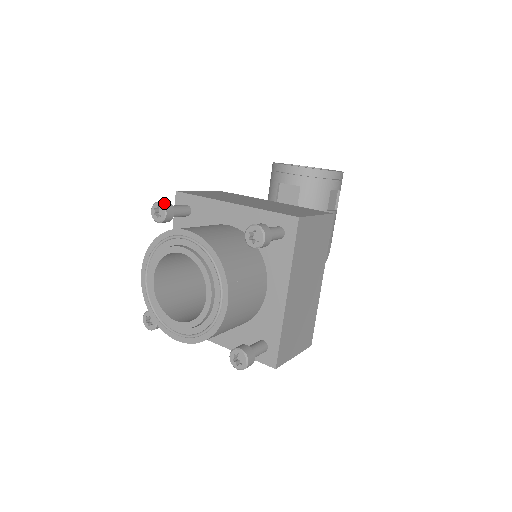
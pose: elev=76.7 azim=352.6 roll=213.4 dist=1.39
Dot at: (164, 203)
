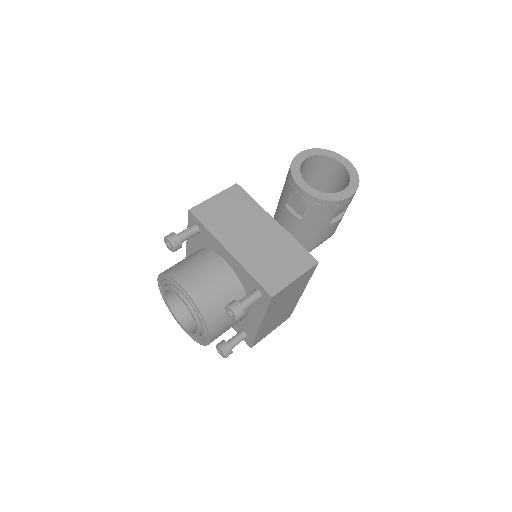
Dot at: (173, 241)
